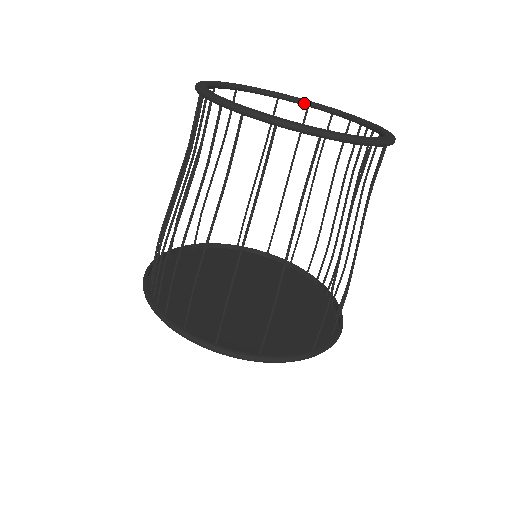
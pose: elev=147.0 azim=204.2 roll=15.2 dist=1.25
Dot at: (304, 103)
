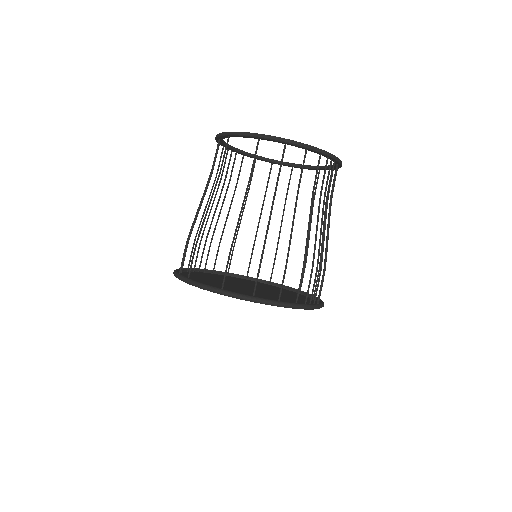
Dot at: (328, 167)
